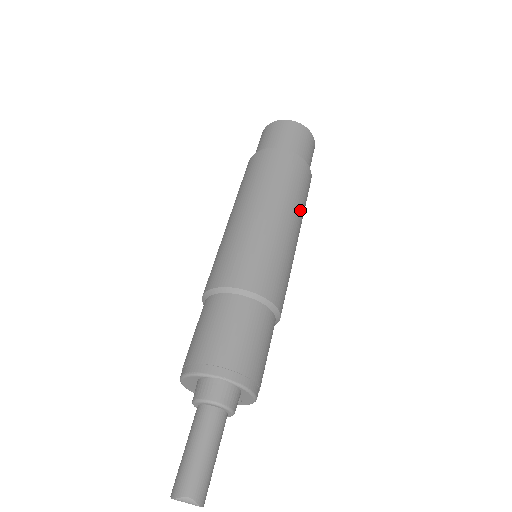
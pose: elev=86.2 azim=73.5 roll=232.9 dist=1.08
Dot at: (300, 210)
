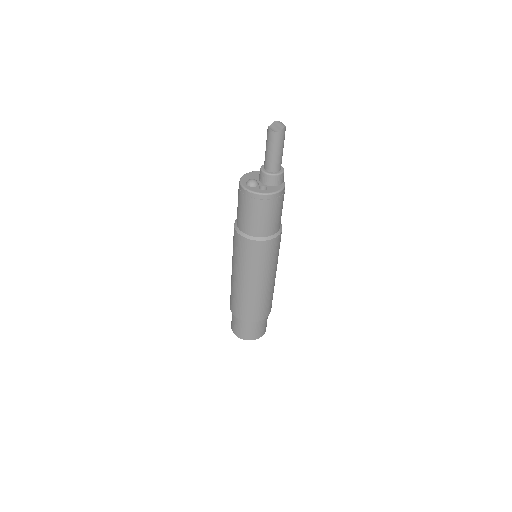
Dot at: (272, 290)
